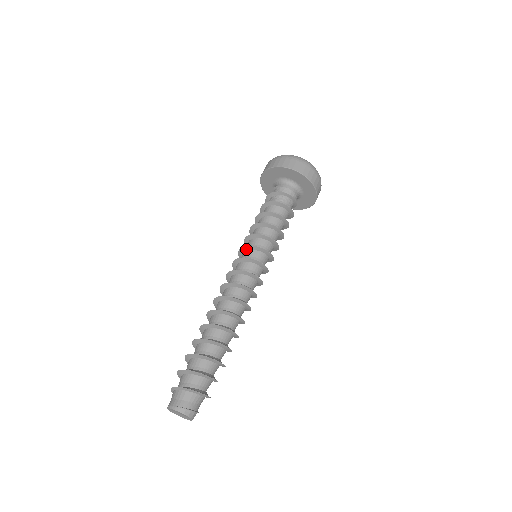
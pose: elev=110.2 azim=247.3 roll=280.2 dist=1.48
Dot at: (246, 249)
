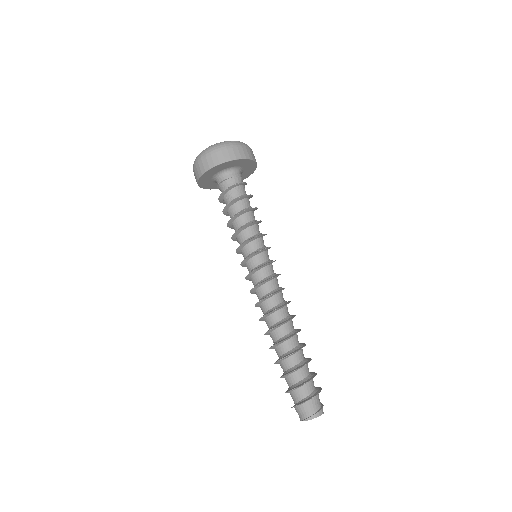
Dot at: (249, 259)
